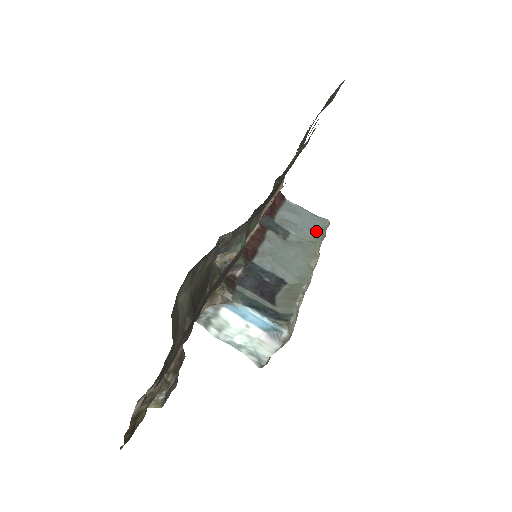
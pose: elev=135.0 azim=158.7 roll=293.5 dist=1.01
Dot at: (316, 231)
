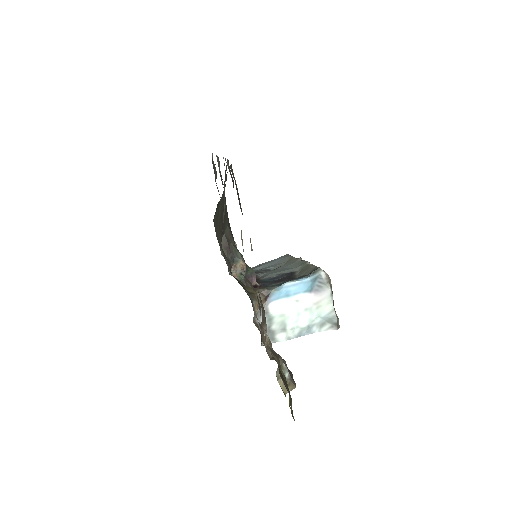
Dot at: (285, 258)
